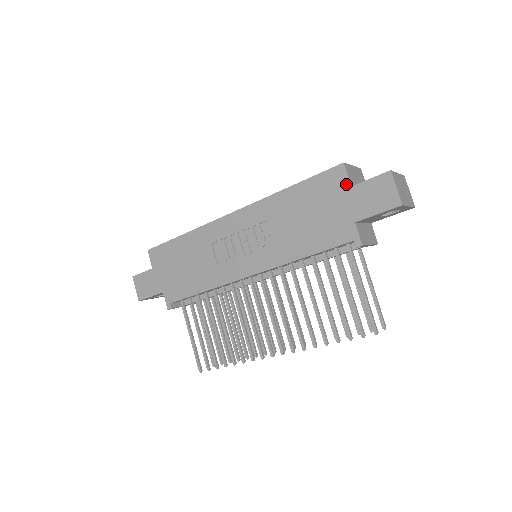
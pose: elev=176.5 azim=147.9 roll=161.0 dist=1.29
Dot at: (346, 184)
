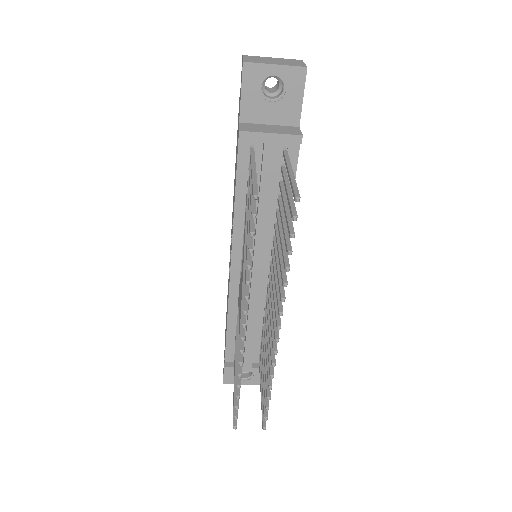
Dot at: occluded
